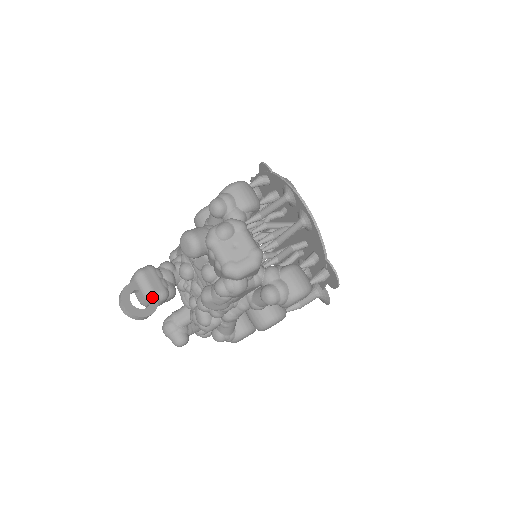
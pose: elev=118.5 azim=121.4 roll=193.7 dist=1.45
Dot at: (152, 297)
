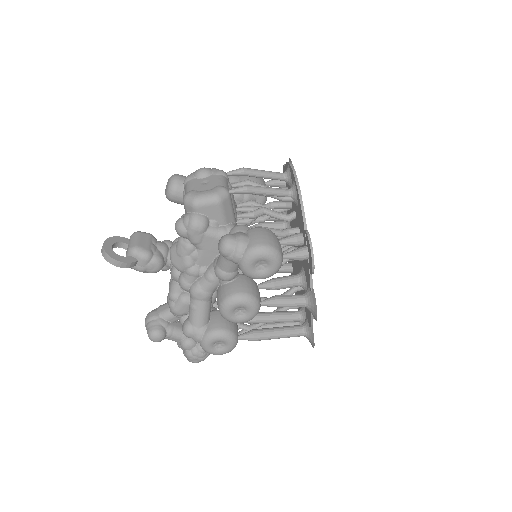
Dot at: (133, 250)
